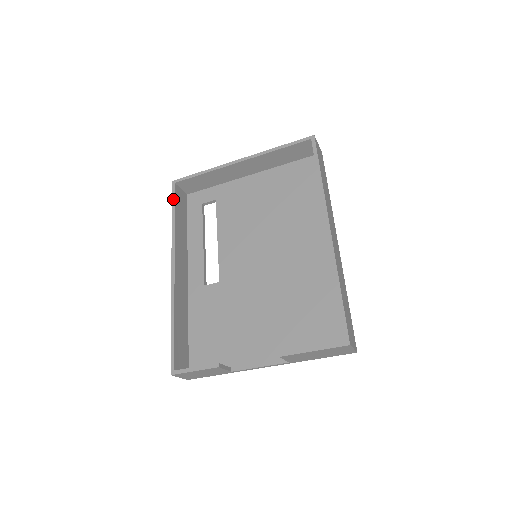
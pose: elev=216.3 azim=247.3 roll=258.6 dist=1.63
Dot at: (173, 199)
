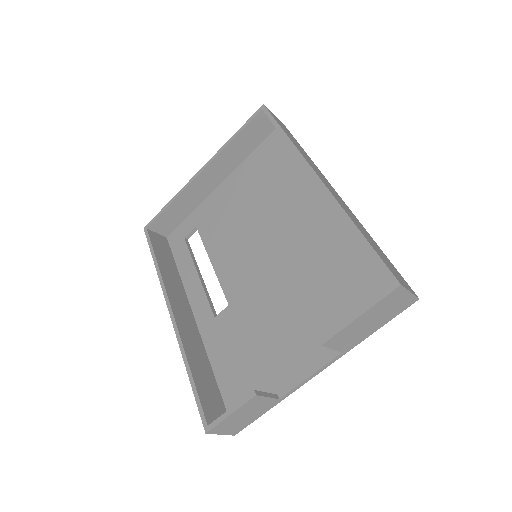
Dot at: (149, 244)
